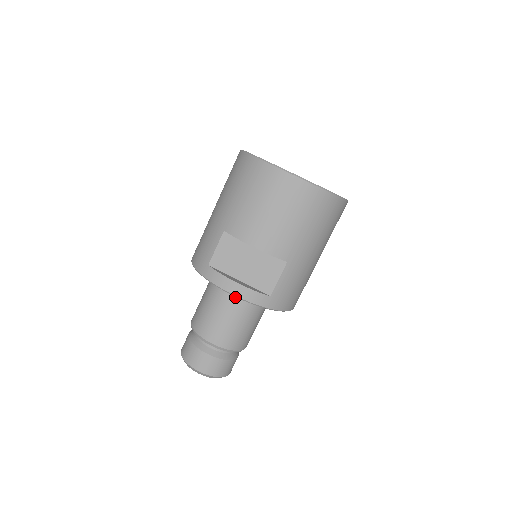
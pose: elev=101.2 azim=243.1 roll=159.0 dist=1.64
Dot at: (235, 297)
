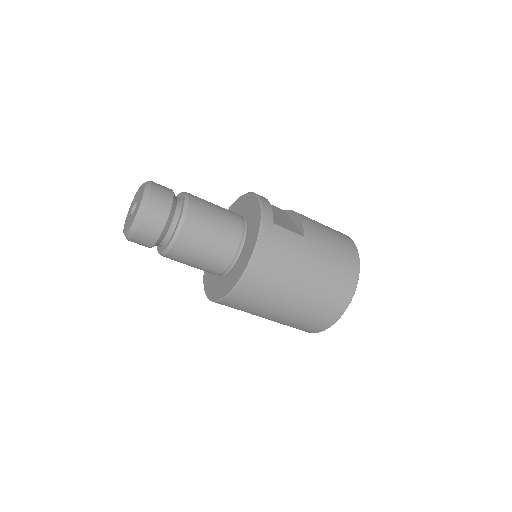
Dot at: (238, 216)
